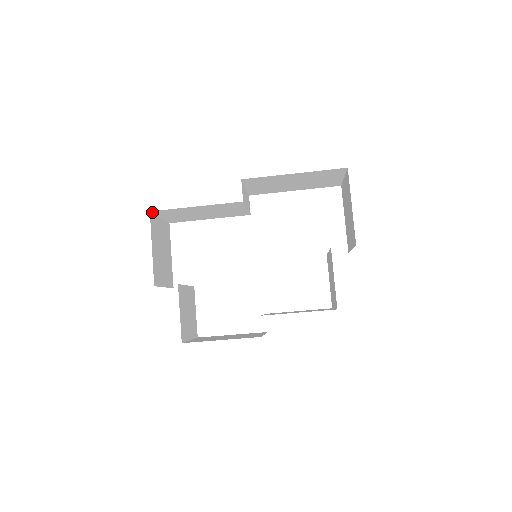
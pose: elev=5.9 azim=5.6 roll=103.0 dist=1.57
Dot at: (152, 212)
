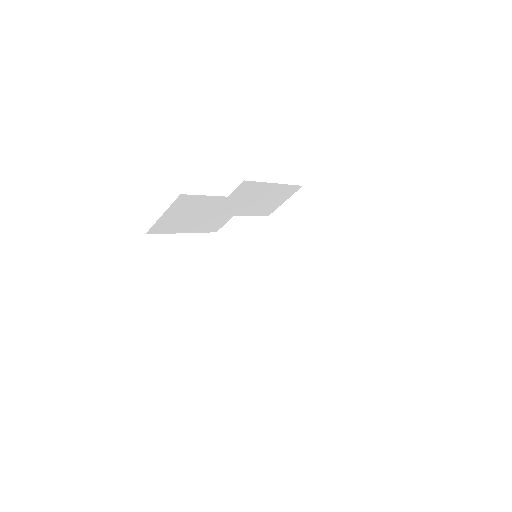
Dot at: occluded
